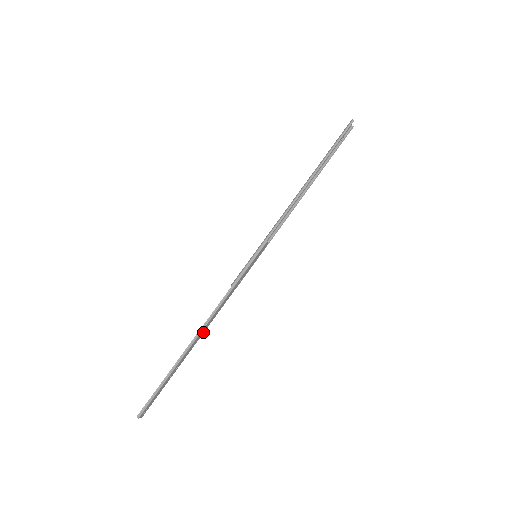
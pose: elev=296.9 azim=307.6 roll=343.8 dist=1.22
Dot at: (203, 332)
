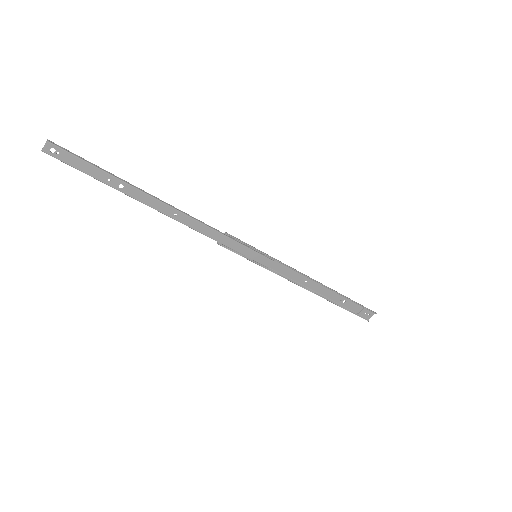
Dot at: (168, 214)
